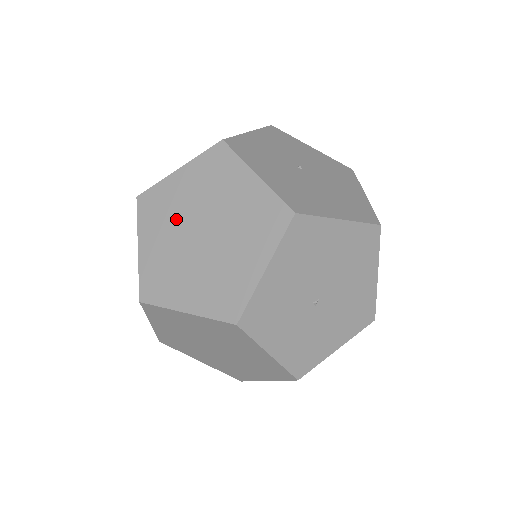
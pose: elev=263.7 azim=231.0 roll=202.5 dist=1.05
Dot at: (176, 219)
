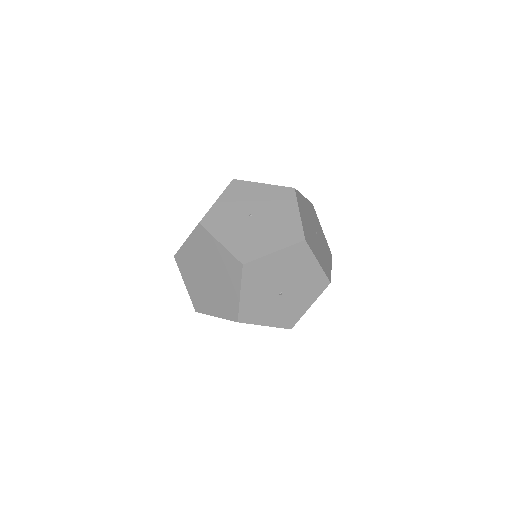
Dot at: (195, 268)
